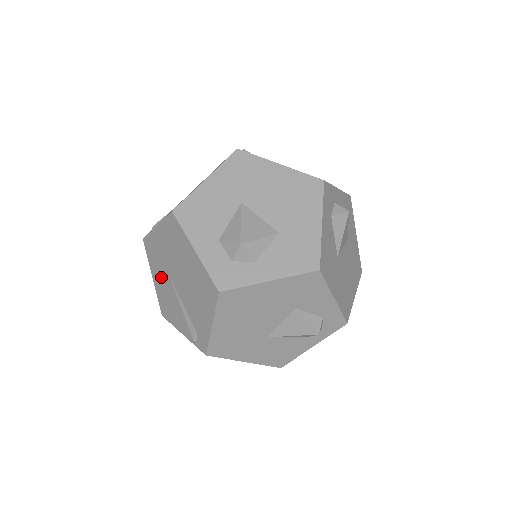
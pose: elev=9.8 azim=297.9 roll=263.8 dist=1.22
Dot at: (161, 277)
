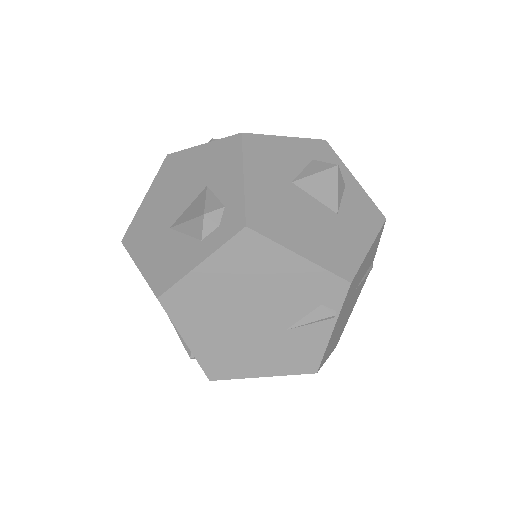
Dot at: occluded
